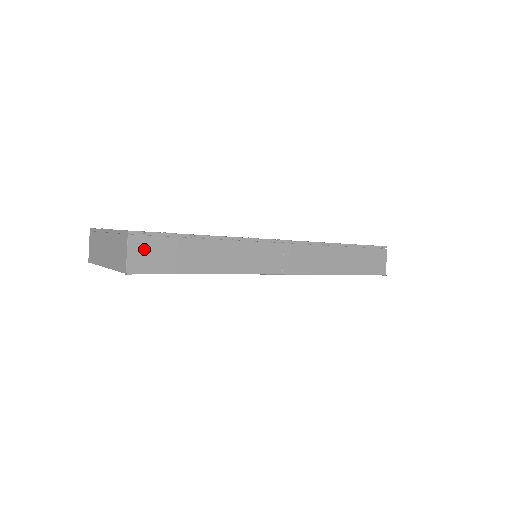
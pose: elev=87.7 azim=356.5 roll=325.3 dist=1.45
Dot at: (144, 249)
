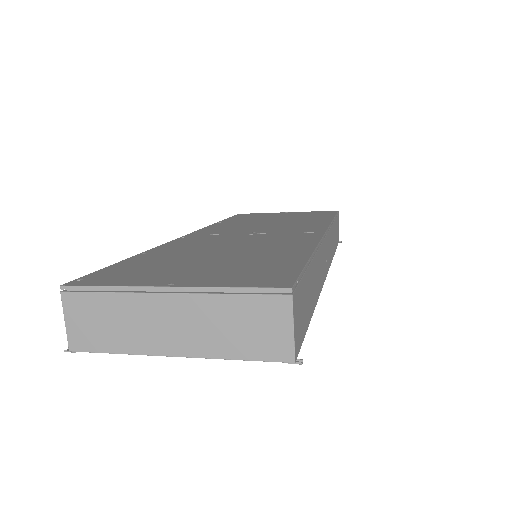
Dot at: (298, 309)
